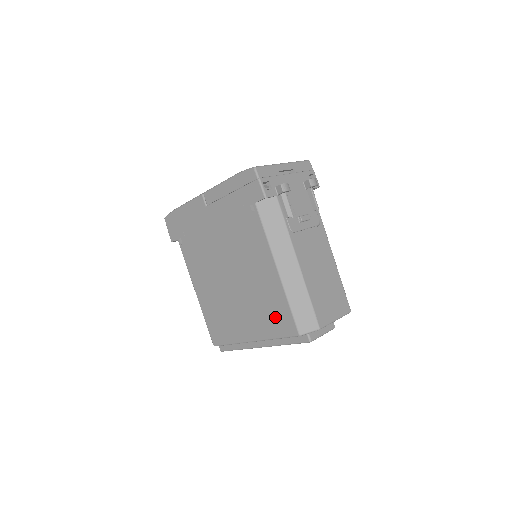
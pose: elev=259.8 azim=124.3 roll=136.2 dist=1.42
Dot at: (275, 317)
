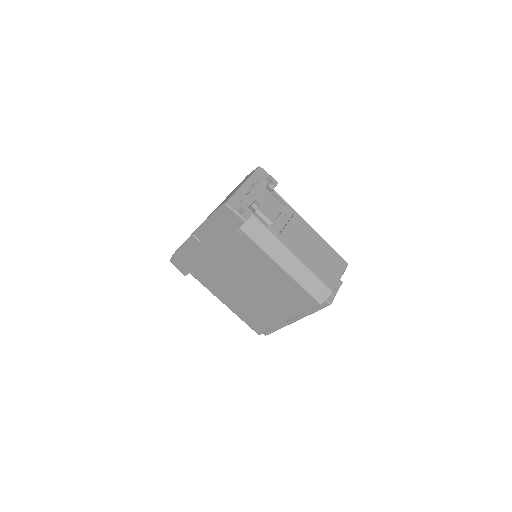
Dot at: (296, 299)
